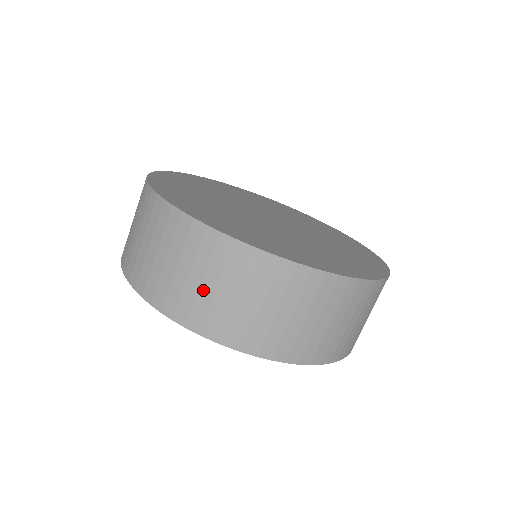
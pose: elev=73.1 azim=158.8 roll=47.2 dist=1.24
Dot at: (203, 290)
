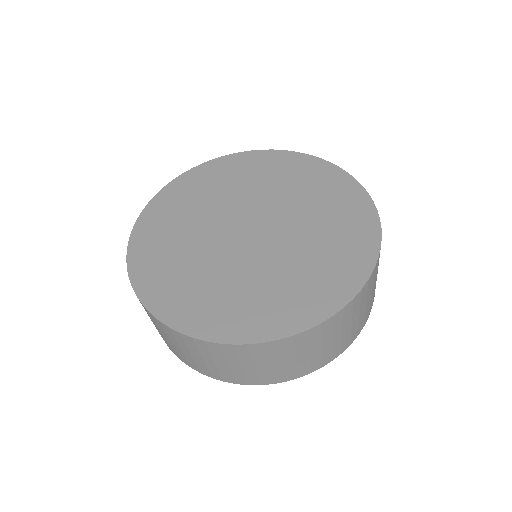
Dot at: (273, 367)
